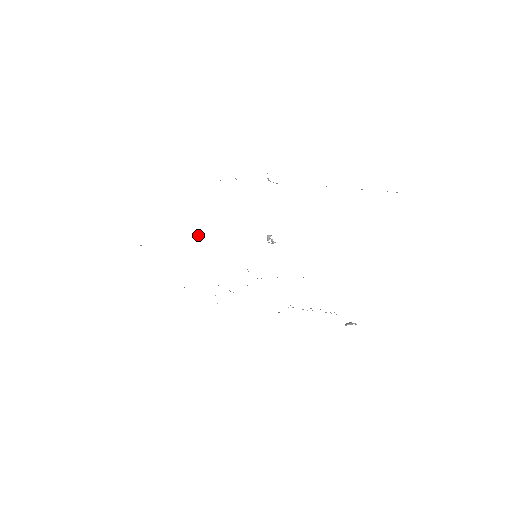
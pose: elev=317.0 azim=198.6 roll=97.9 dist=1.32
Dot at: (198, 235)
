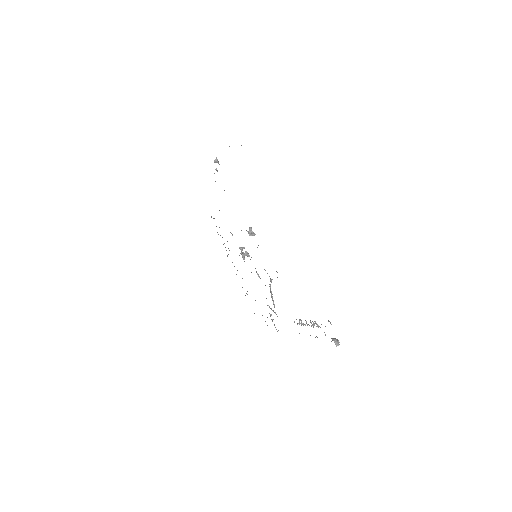
Dot at: (239, 247)
